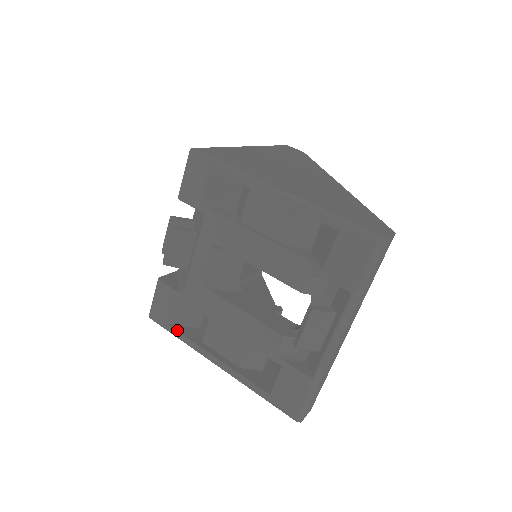
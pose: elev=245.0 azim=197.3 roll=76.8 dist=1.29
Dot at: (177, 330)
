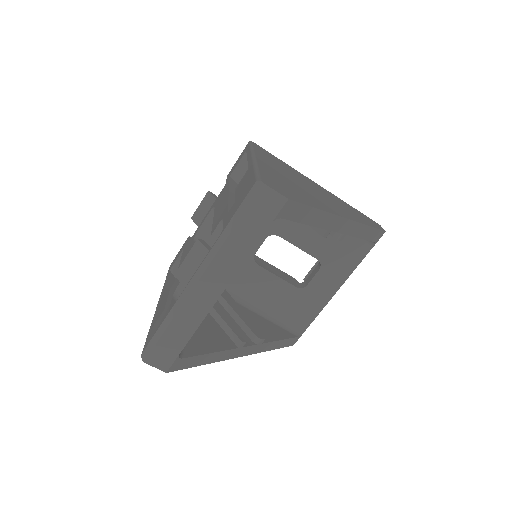
Dot at: (169, 275)
